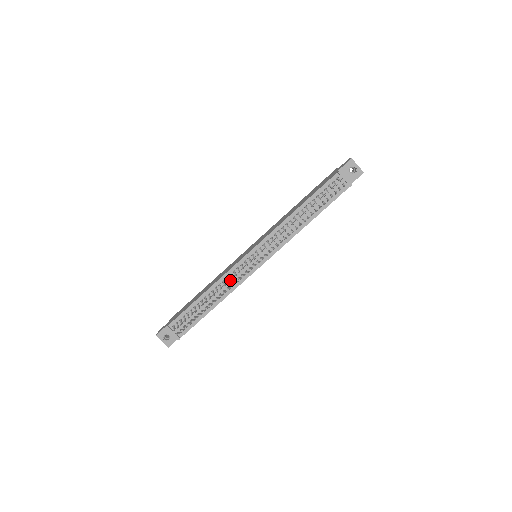
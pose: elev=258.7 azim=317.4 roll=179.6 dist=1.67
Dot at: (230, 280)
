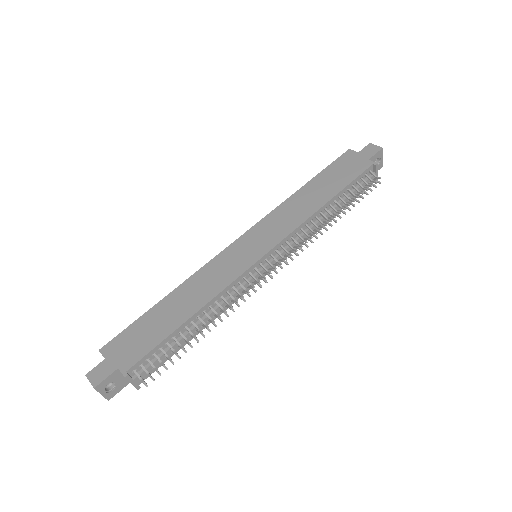
Dot at: (233, 295)
